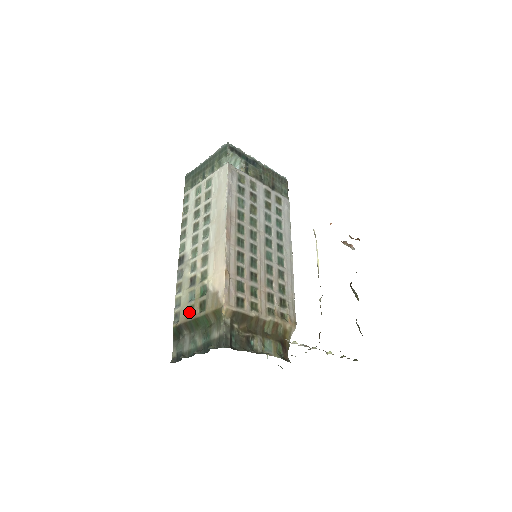
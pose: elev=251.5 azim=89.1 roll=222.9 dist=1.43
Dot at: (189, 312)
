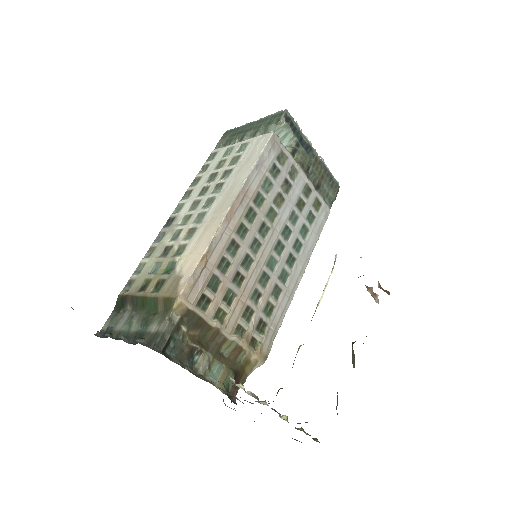
Dot at: (143, 285)
